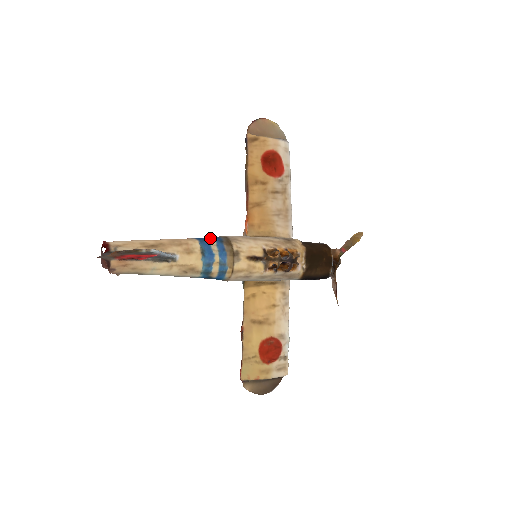
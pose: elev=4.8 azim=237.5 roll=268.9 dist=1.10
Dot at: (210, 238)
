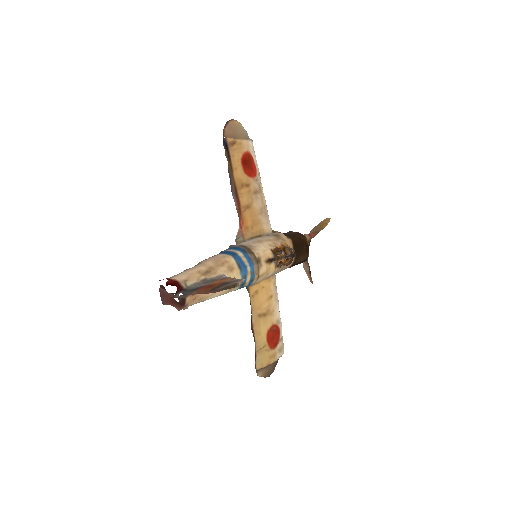
Dot at: (234, 250)
